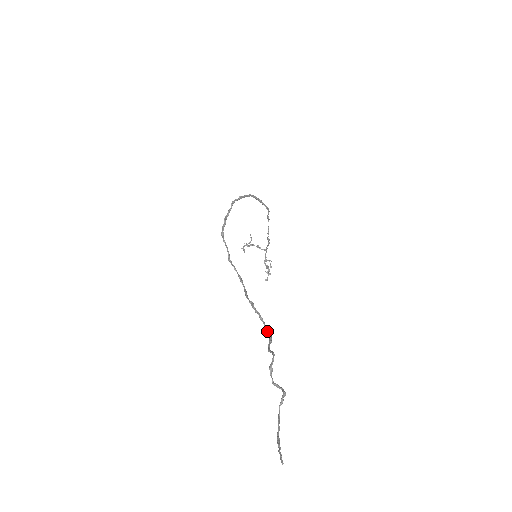
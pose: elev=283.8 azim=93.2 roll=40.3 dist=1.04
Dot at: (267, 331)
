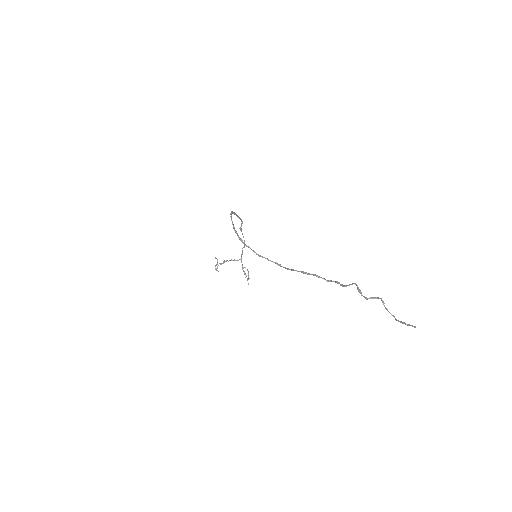
Dot at: (329, 281)
